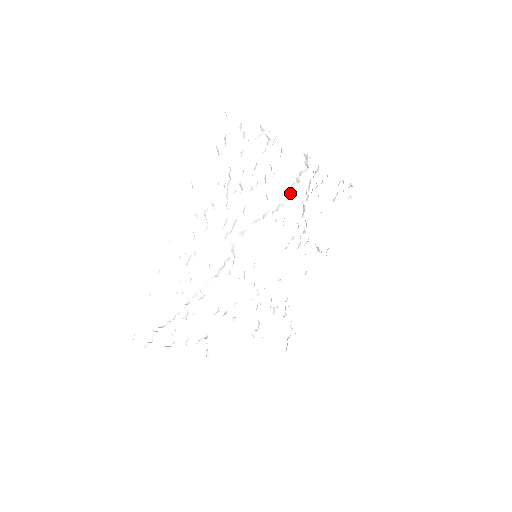
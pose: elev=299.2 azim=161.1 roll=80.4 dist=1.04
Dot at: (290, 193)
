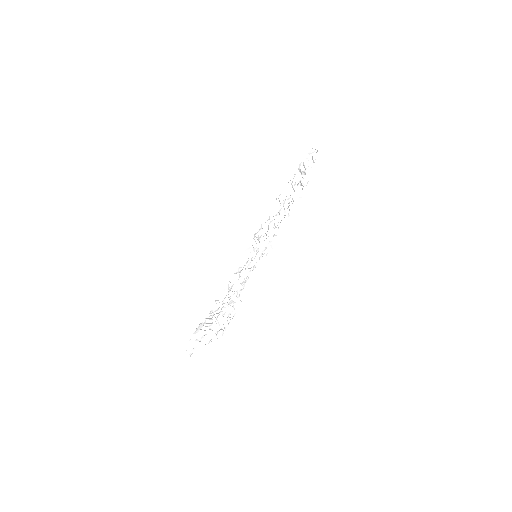
Dot at: (290, 205)
